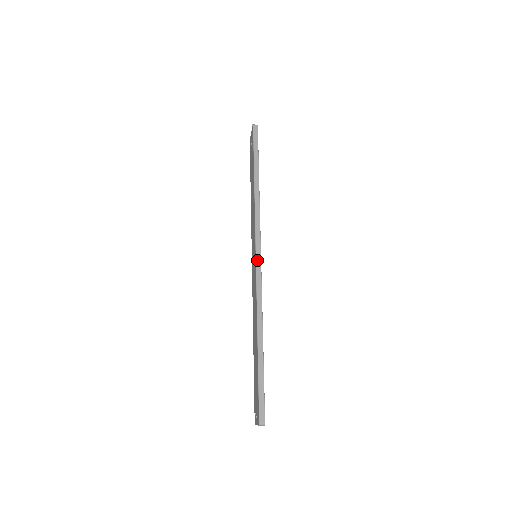
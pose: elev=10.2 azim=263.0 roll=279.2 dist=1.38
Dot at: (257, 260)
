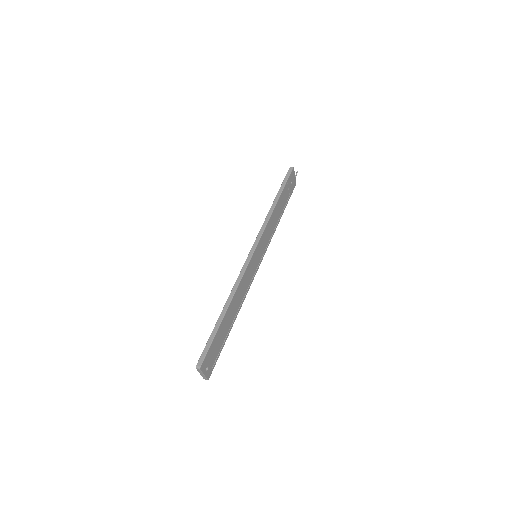
Dot at: (250, 254)
